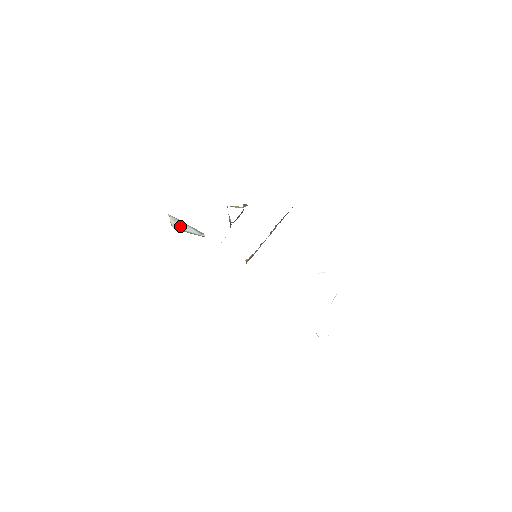
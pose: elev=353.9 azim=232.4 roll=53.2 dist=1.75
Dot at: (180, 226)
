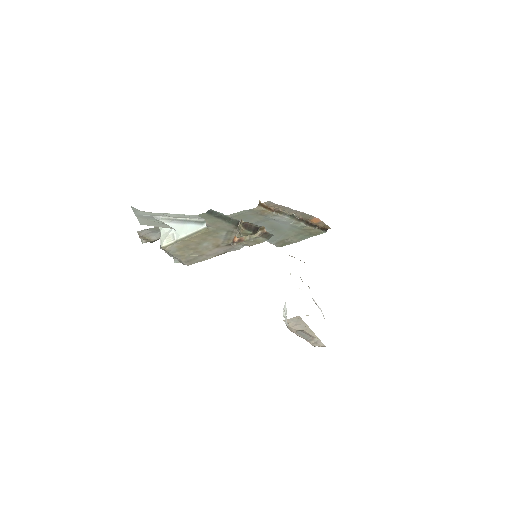
Dot at: (173, 234)
